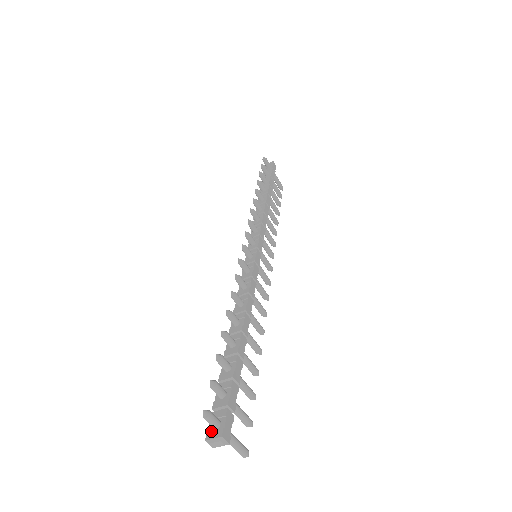
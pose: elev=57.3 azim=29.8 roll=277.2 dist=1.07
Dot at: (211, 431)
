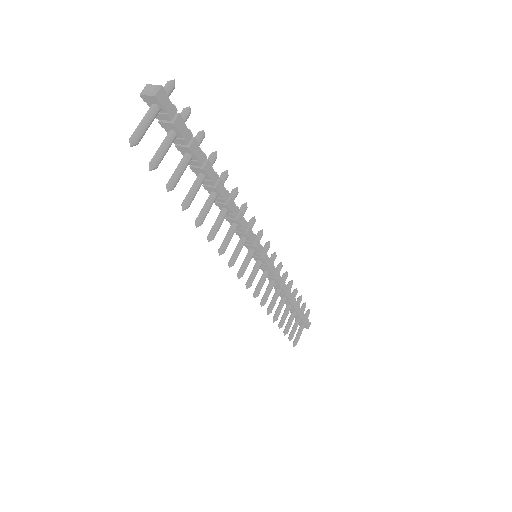
Dot at: occluded
